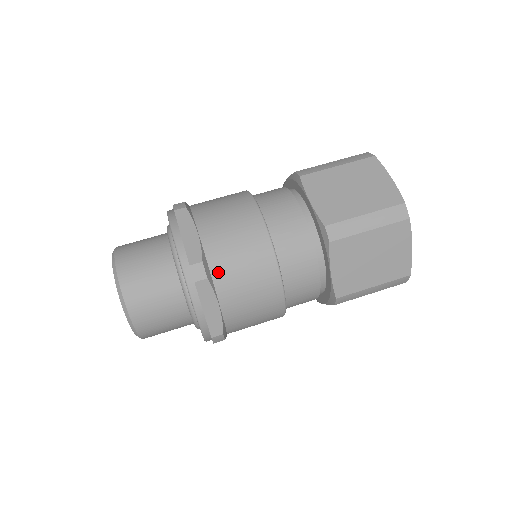
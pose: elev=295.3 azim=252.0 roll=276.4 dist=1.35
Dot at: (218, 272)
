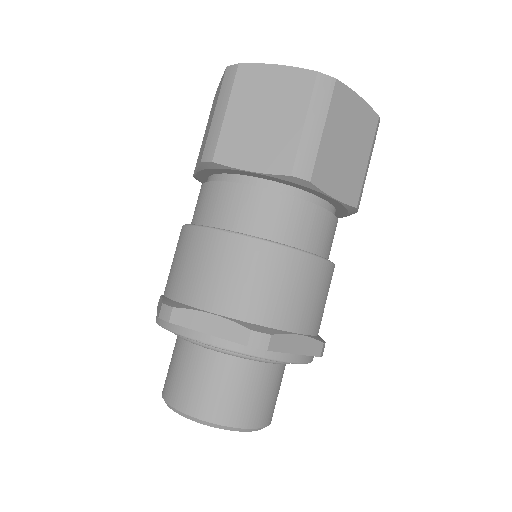
Dot at: occluded
